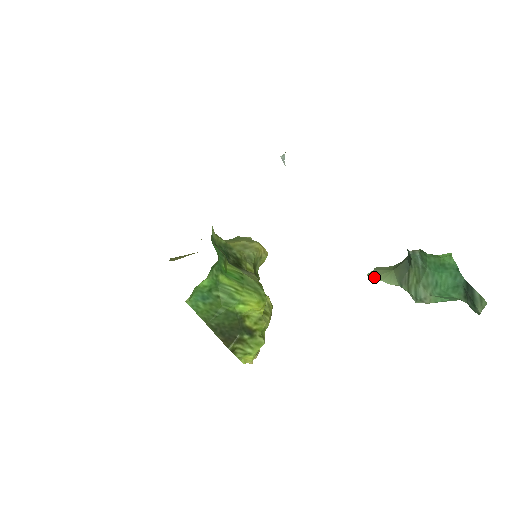
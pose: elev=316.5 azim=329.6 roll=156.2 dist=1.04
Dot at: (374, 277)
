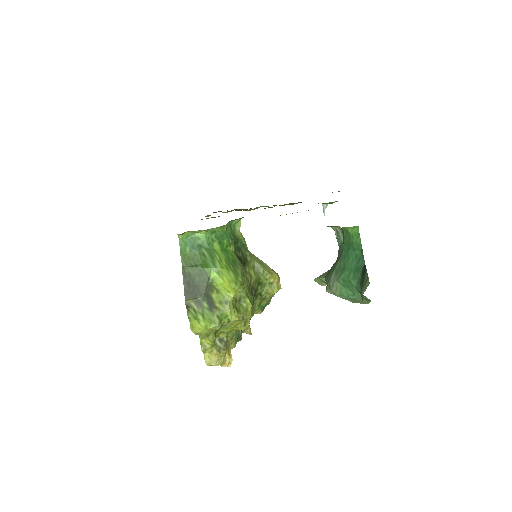
Dot at: occluded
